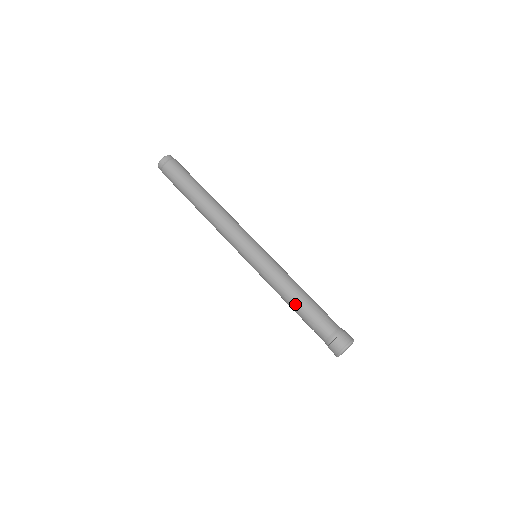
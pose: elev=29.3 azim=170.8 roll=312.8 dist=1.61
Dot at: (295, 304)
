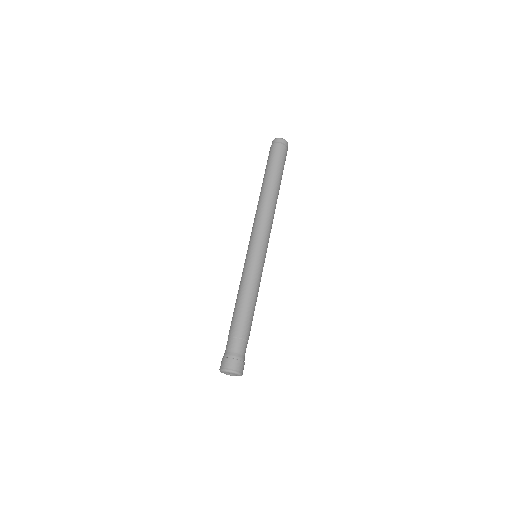
Dot at: (234, 310)
